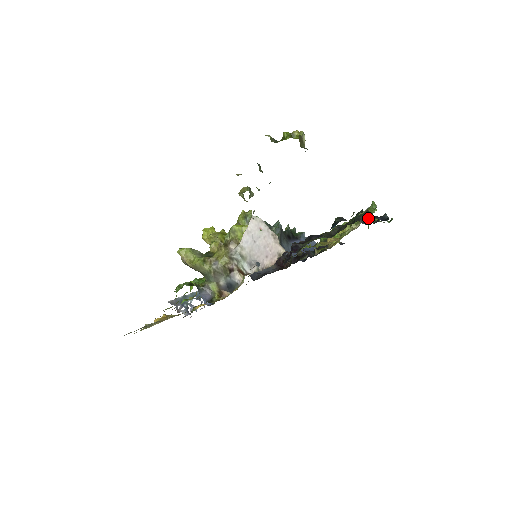
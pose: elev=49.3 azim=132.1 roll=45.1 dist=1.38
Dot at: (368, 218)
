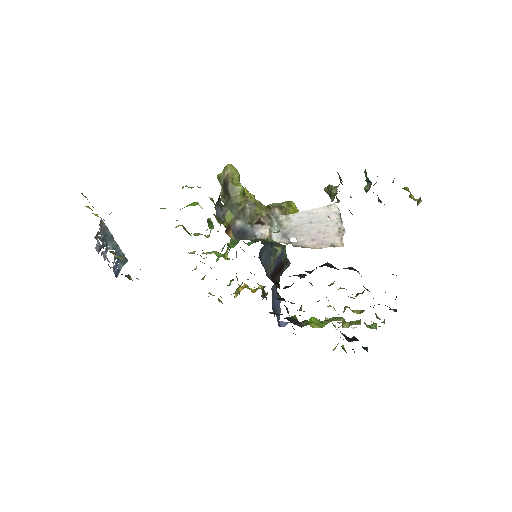
Dot at: occluded
